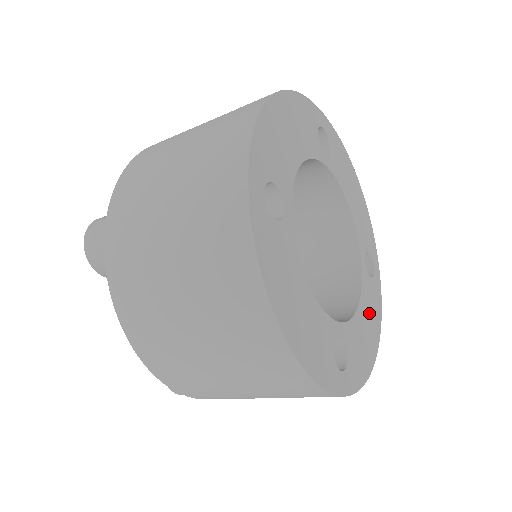
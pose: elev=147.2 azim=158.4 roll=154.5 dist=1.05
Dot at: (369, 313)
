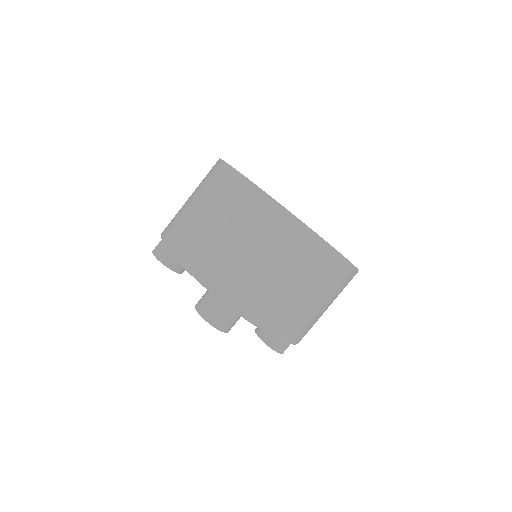
Dot at: occluded
